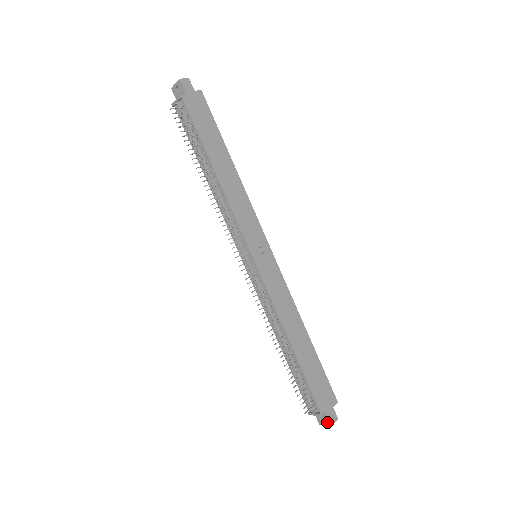
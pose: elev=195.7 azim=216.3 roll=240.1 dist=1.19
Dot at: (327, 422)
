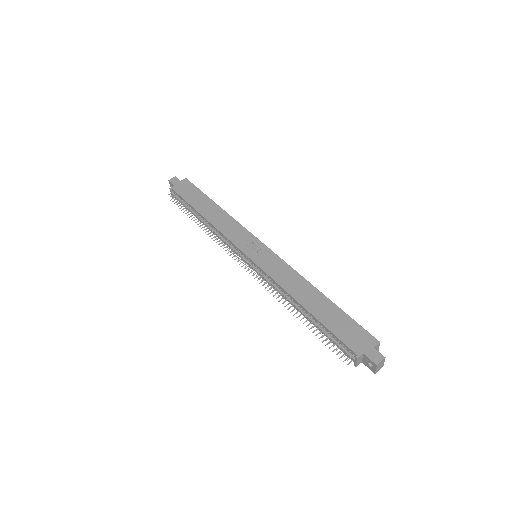
Dot at: (373, 364)
